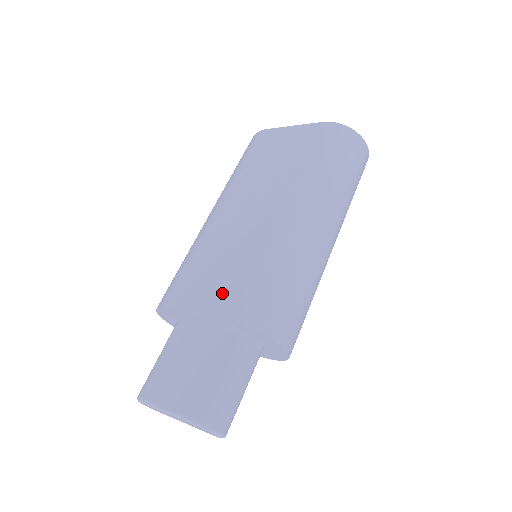
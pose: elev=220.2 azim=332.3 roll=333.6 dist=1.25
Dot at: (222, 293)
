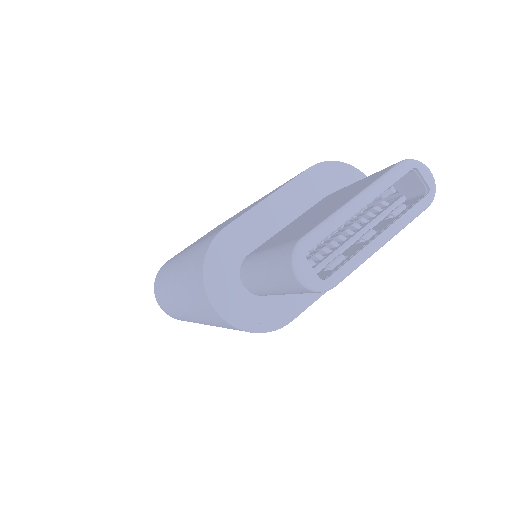
Dot at: occluded
